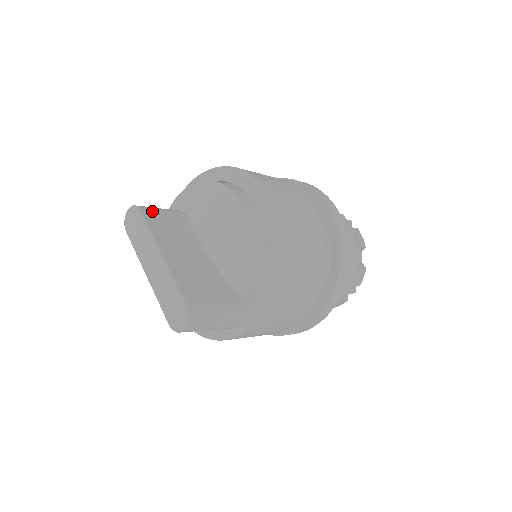
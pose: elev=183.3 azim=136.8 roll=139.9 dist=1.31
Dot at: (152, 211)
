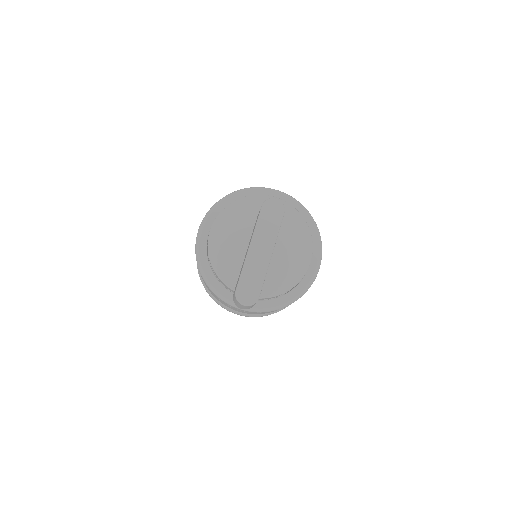
Dot at: occluded
